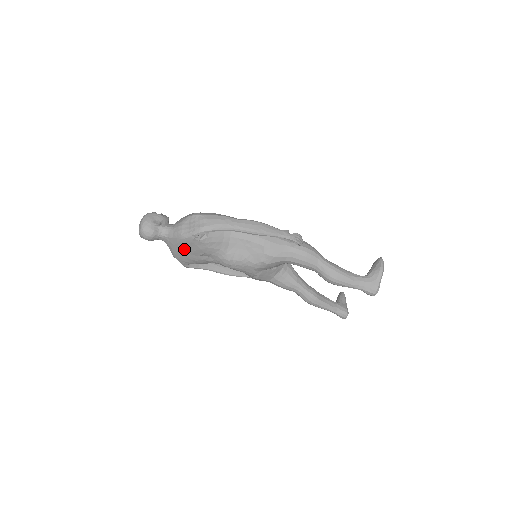
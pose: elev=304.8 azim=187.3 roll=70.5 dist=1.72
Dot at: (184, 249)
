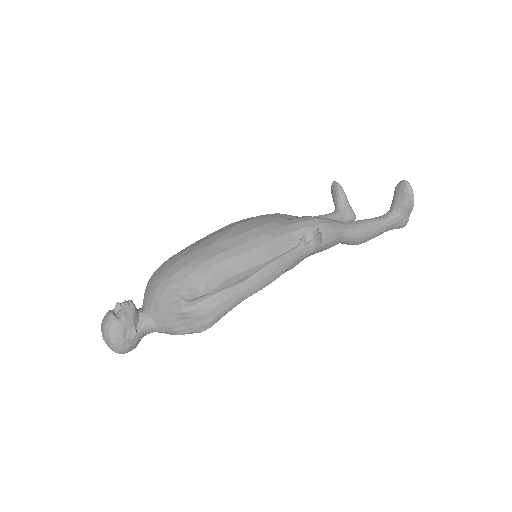
Dot at: occluded
